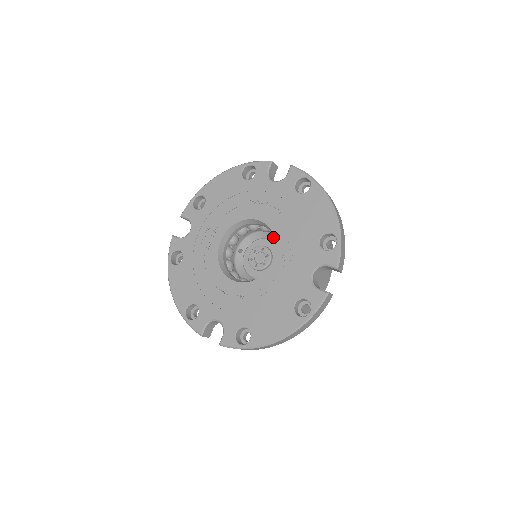
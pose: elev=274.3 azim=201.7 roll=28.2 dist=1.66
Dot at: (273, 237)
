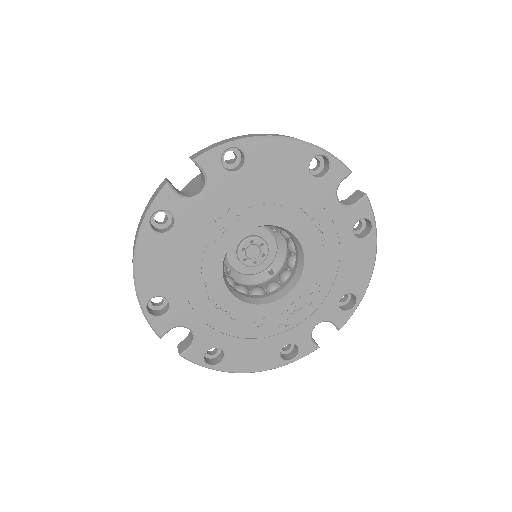
Dot at: (290, 251)
